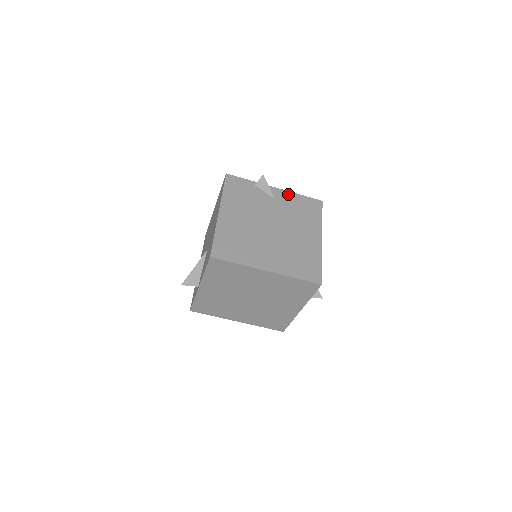
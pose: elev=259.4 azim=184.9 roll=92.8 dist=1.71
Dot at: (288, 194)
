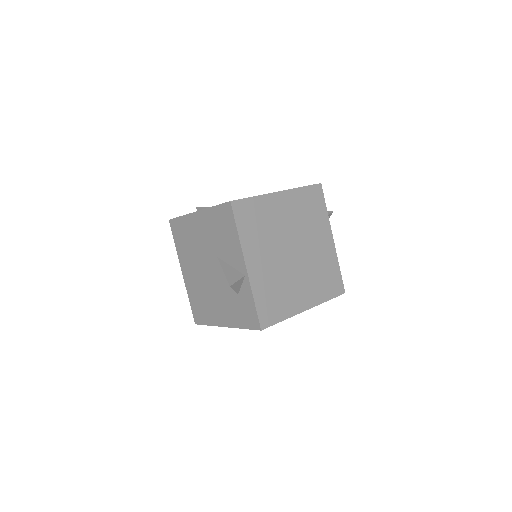
Dot at: occluded
